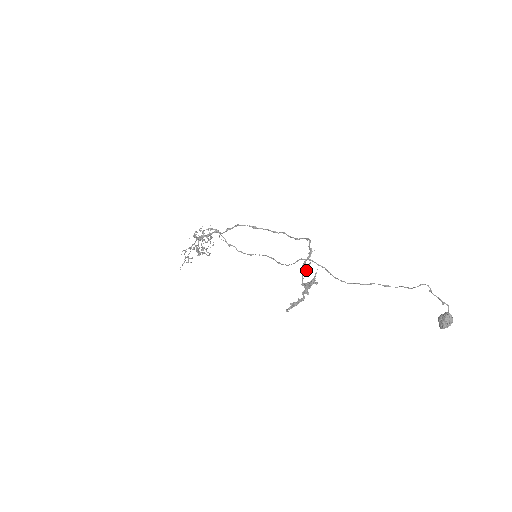
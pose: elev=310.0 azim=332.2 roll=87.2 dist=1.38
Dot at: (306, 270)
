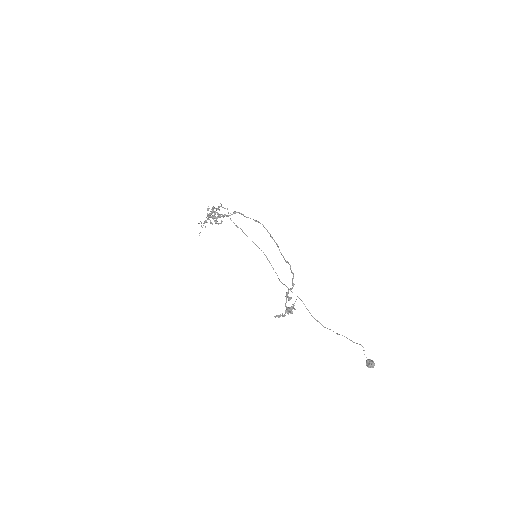
Dot at: (288, 300)
